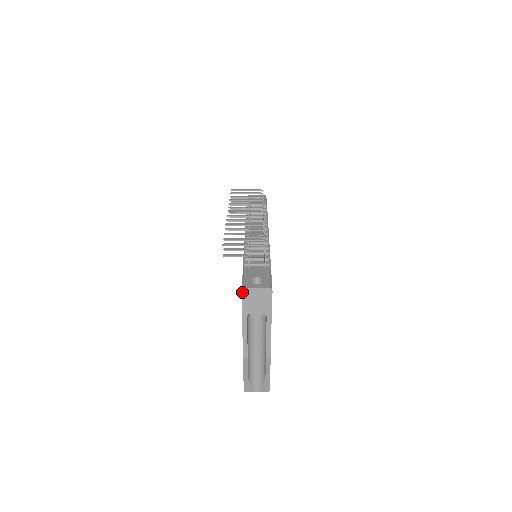
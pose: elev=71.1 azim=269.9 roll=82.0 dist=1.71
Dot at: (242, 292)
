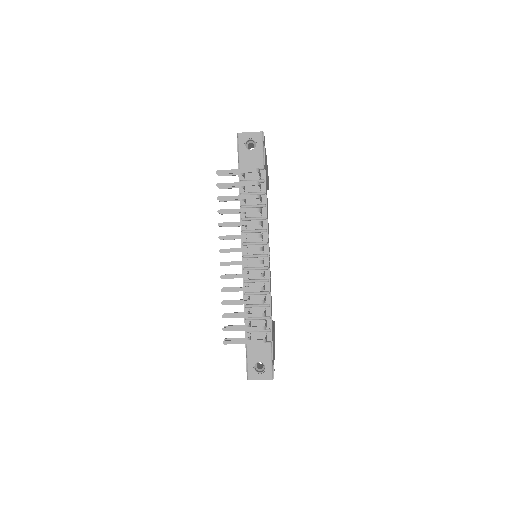
Dot at: (247, 379)
